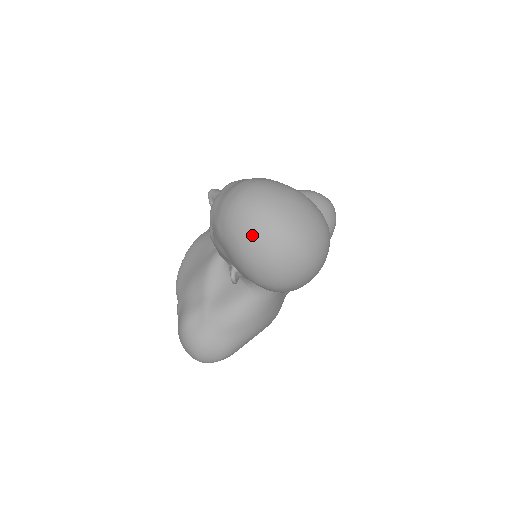
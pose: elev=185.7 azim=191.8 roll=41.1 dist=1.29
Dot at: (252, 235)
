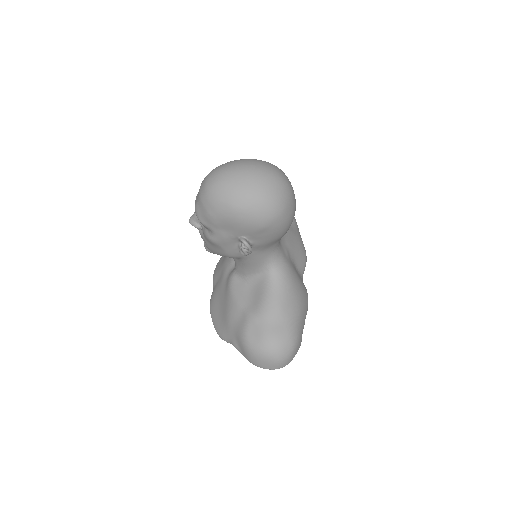
Dot at: (232, 190)
